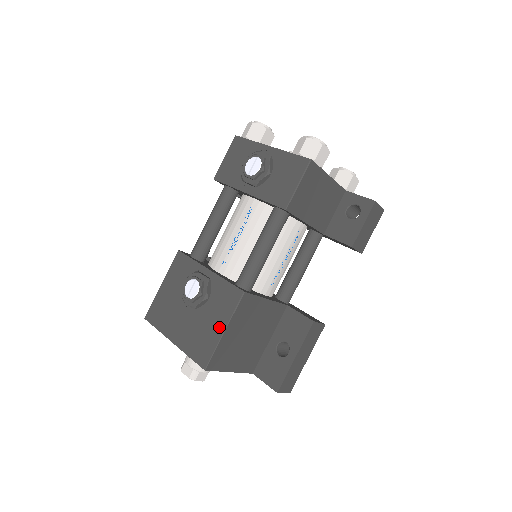
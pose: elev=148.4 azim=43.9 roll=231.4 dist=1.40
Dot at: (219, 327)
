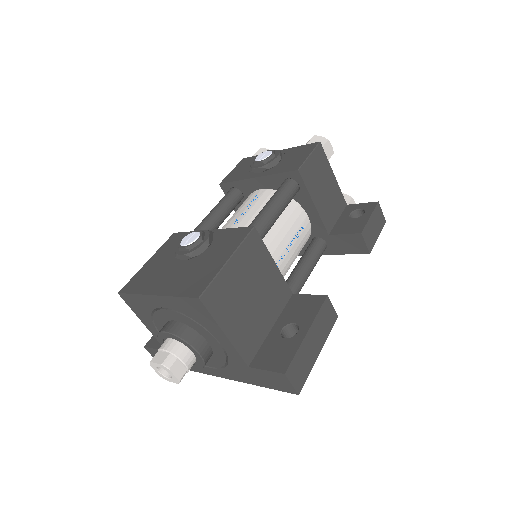
Dot at: (221, 259)
